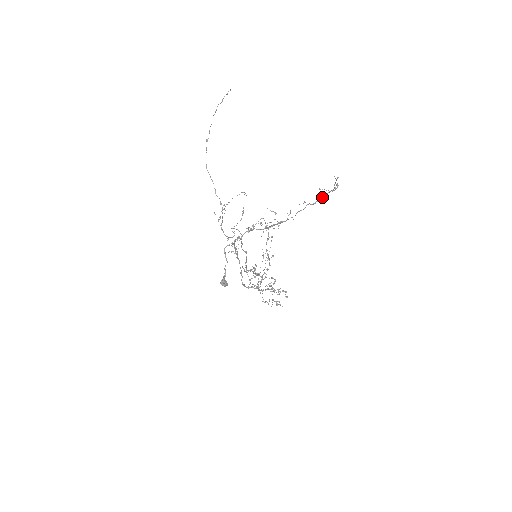
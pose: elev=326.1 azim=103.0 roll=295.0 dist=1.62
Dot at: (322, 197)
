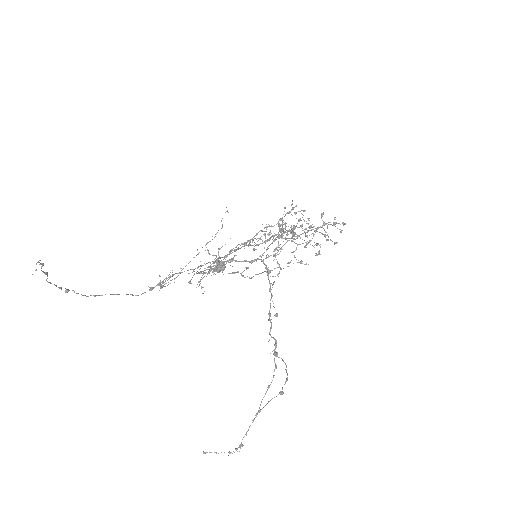
Dot at: (275, 364)
